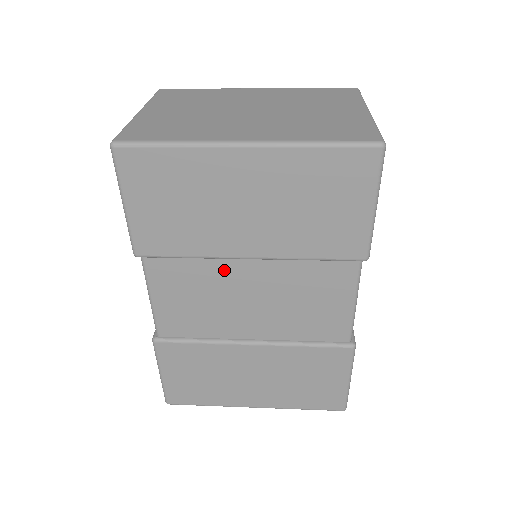
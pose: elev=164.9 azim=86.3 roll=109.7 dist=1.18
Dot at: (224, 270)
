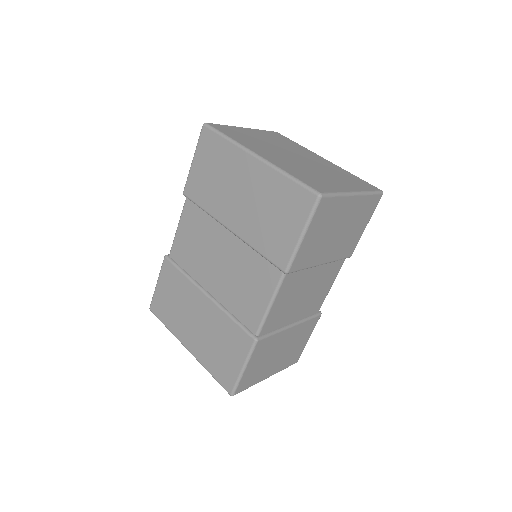
Dot at: (216, 231)
